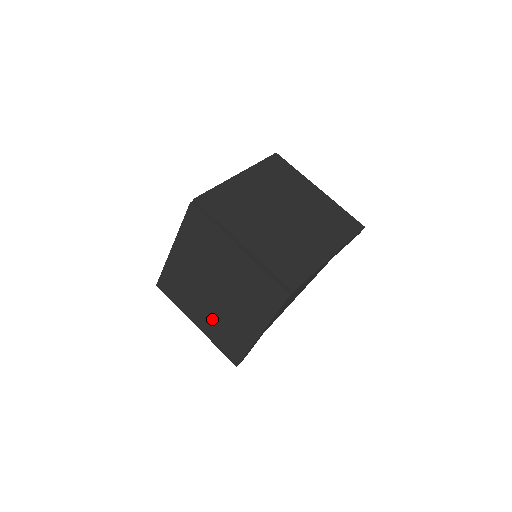
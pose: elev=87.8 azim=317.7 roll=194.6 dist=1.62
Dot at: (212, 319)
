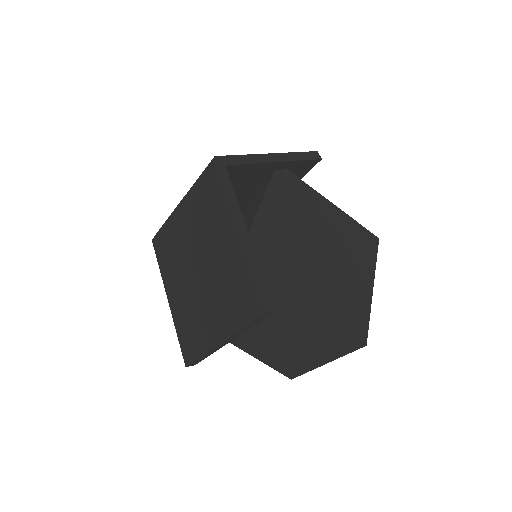
Dot at: (218, 304)
